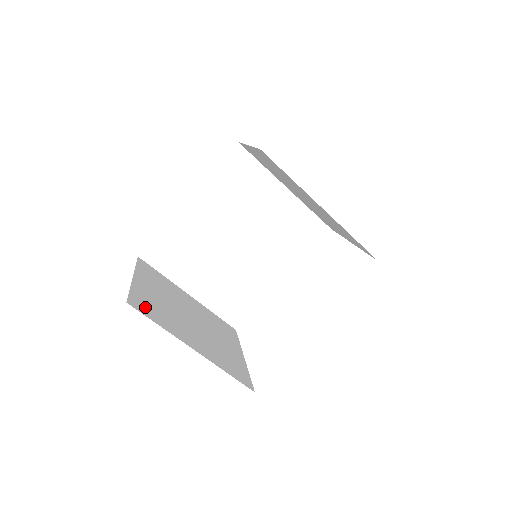
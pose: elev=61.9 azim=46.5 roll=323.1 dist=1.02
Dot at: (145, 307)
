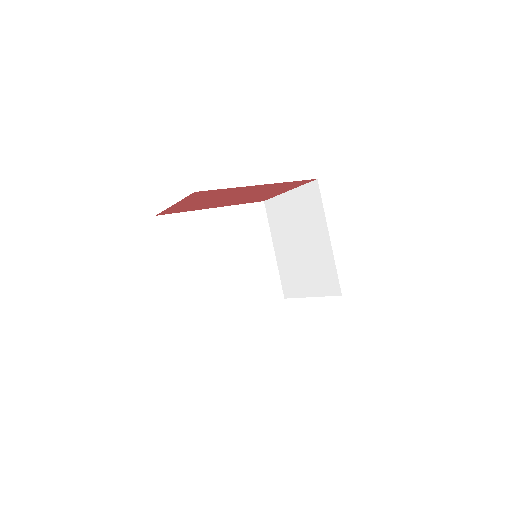
Dot at: occluded
